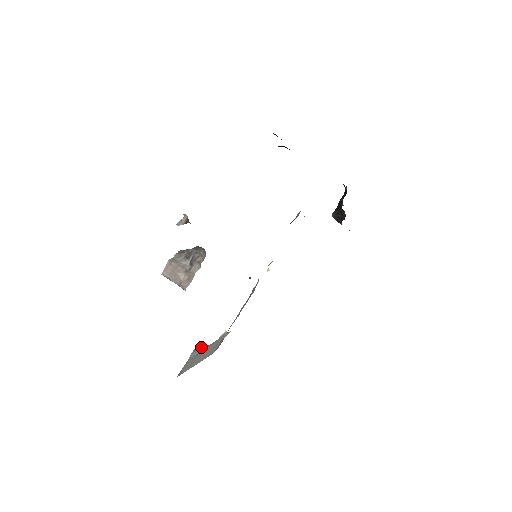
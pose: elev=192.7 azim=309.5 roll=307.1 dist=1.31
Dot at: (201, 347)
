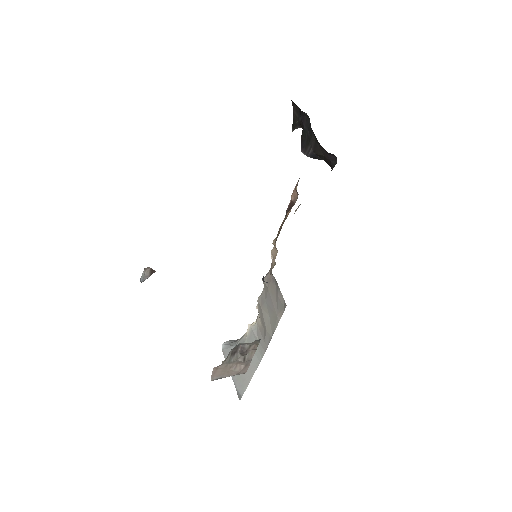
Dot at: (229, 349)
